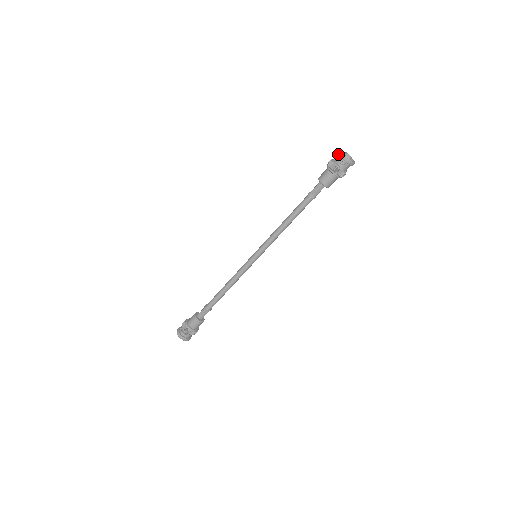
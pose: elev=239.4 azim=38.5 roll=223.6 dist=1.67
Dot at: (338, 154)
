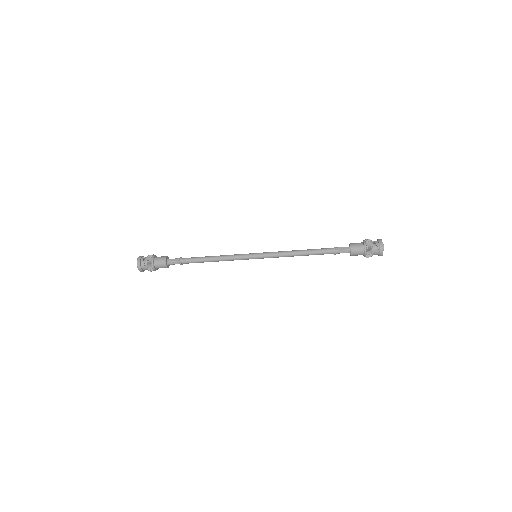
Dot at: (378, 239)
